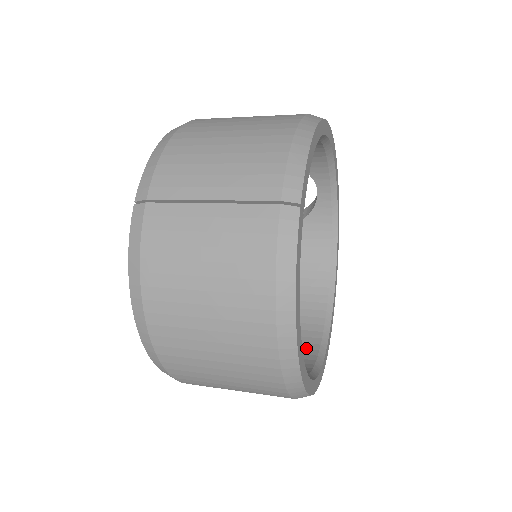
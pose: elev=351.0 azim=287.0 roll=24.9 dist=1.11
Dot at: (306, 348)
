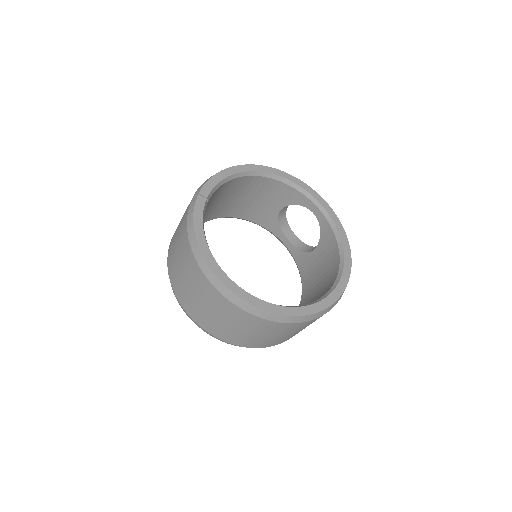
Dot at: occluded
